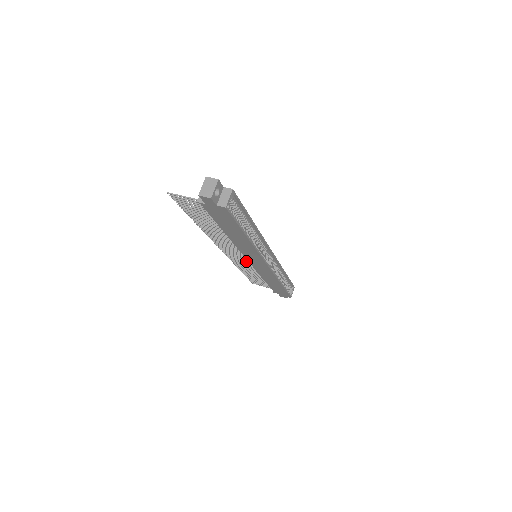
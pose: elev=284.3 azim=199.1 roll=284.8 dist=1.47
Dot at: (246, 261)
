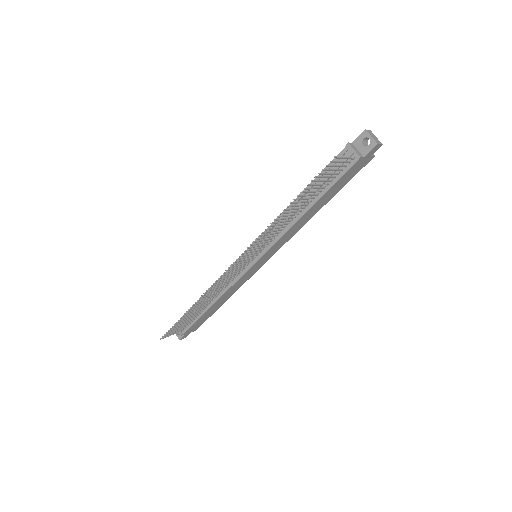
Dot at: (235, 274)
